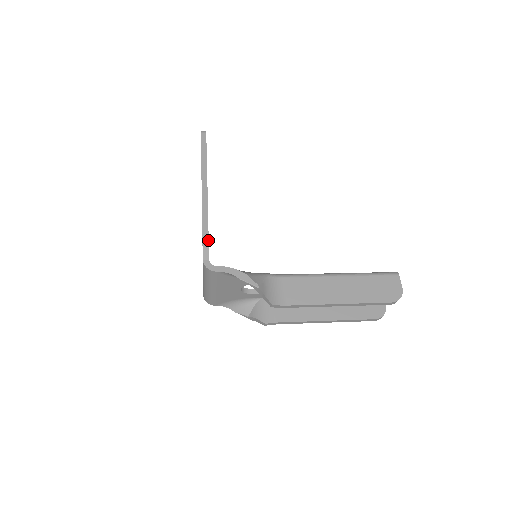
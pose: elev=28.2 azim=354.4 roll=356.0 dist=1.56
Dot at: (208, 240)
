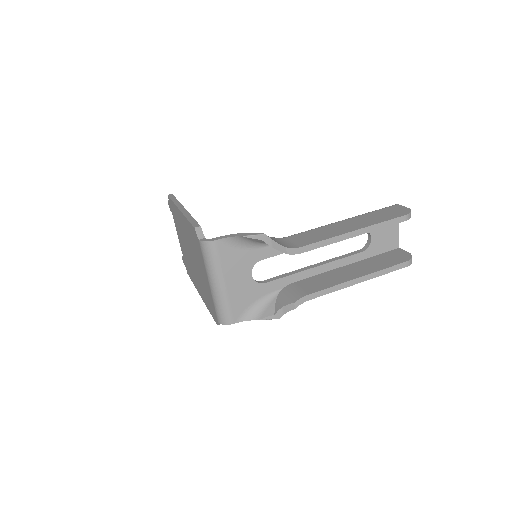
Dot at: (198, 224)
